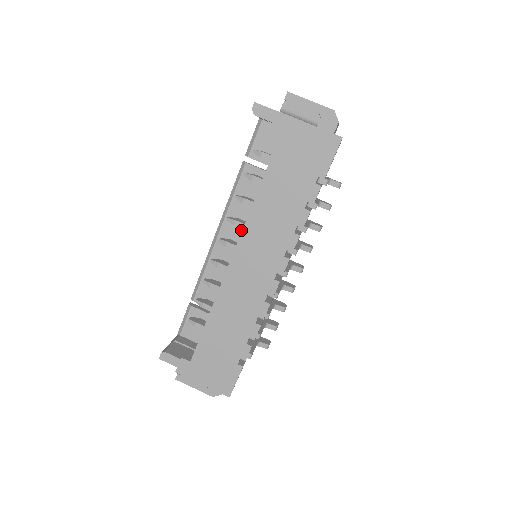
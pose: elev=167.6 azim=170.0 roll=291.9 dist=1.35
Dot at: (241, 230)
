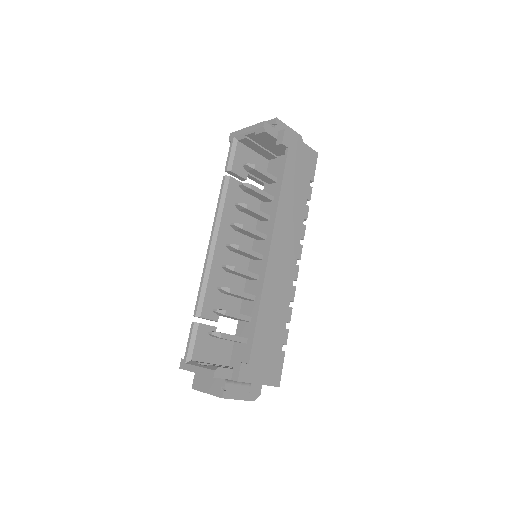
Dot at: (232, 237)
